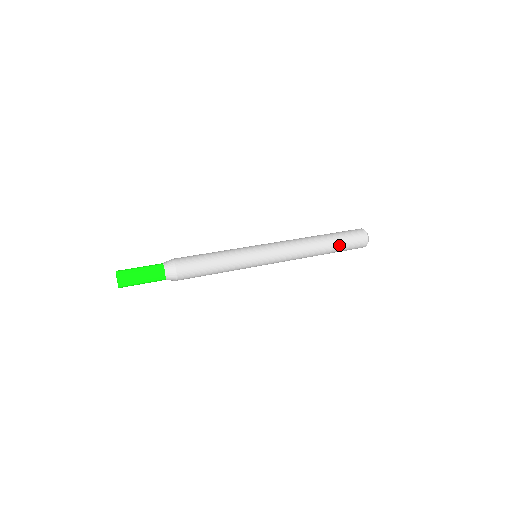
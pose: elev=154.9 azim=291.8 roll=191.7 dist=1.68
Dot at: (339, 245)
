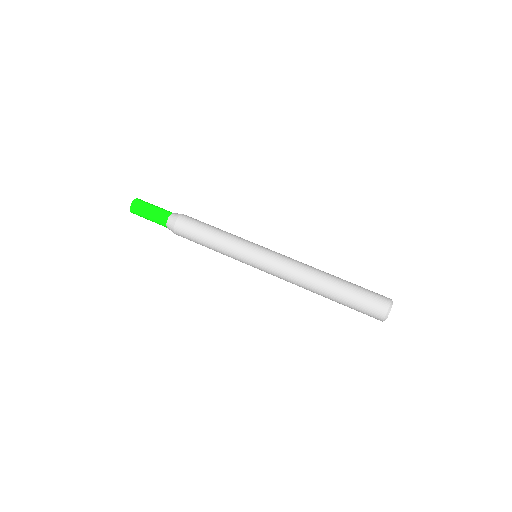
Dot at: occluded
